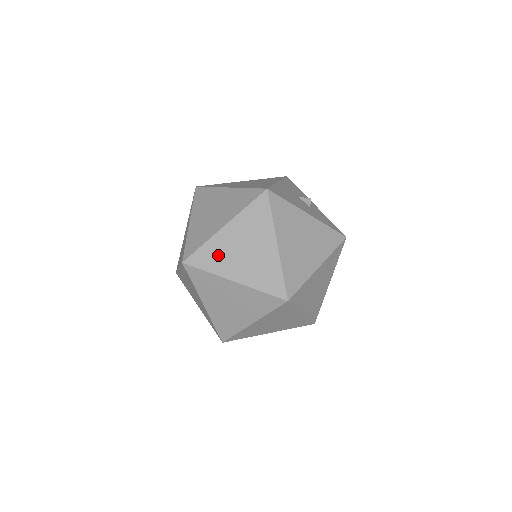
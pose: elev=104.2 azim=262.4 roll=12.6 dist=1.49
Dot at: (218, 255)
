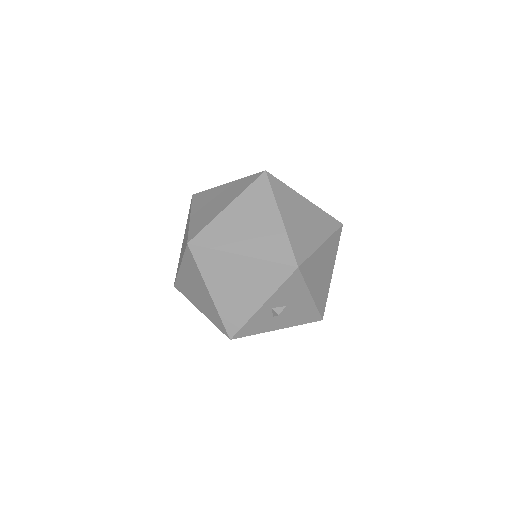
Dot at: (203, 219)
